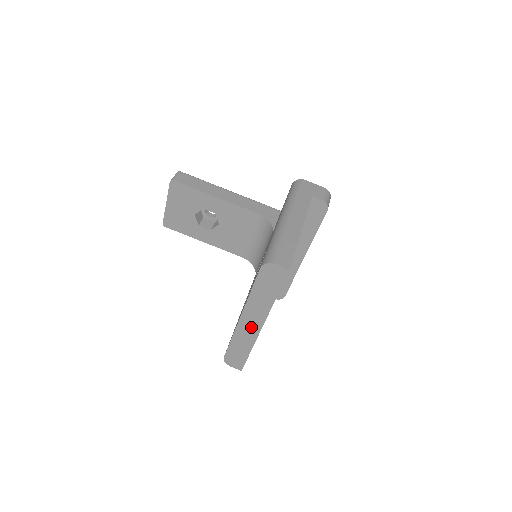
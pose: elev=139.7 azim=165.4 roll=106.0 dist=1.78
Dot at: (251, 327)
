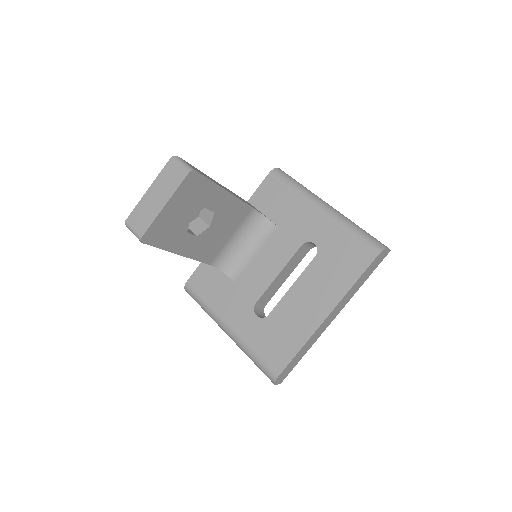
Dot at: (326, 324)
